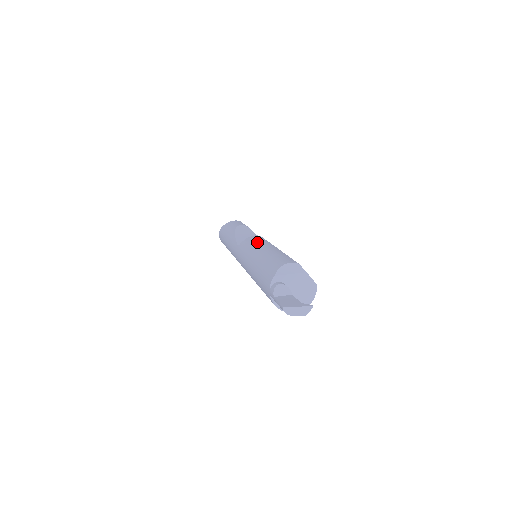
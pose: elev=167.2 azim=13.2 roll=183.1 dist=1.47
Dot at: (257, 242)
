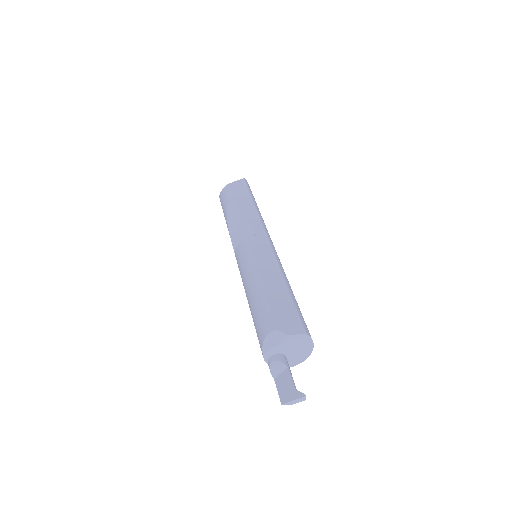
Dot at: (243, 265)
